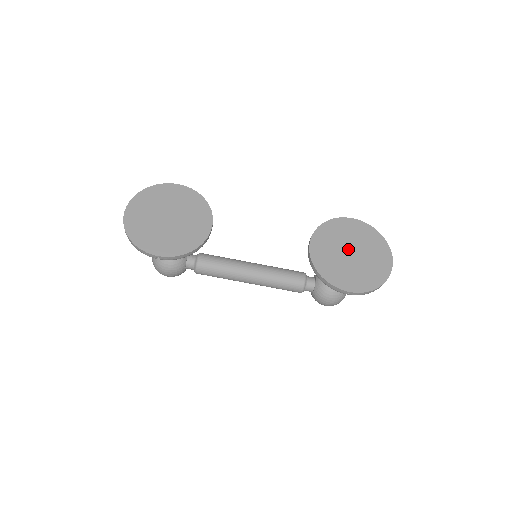
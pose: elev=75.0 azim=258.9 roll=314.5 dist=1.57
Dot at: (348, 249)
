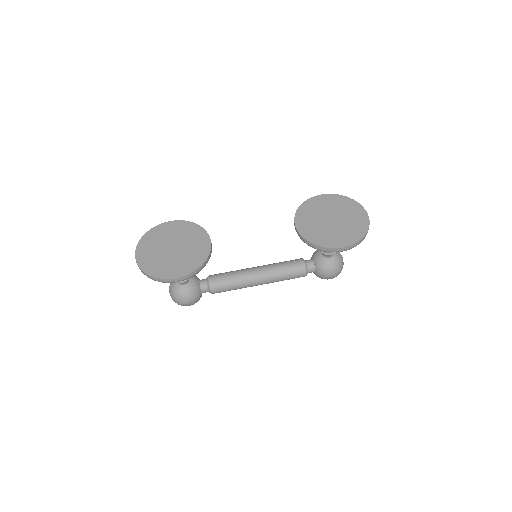
Dot at: (328, 217)
